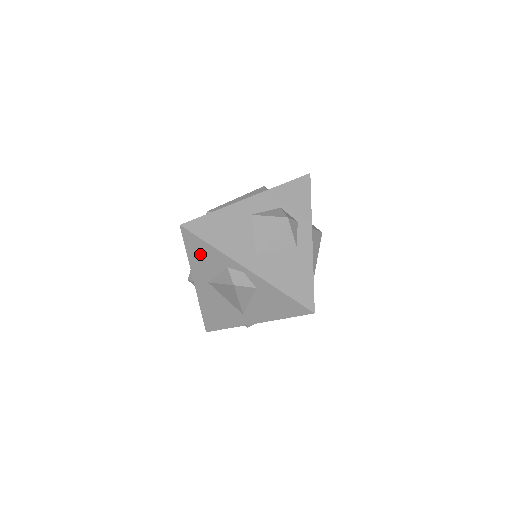
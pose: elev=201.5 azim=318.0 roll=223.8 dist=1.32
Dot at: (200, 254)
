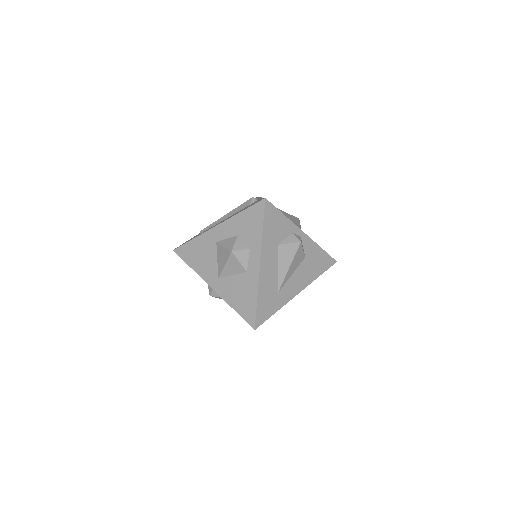
Dot at: occluded
